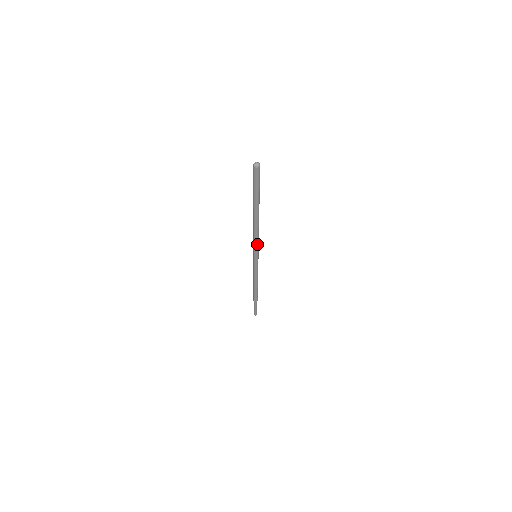
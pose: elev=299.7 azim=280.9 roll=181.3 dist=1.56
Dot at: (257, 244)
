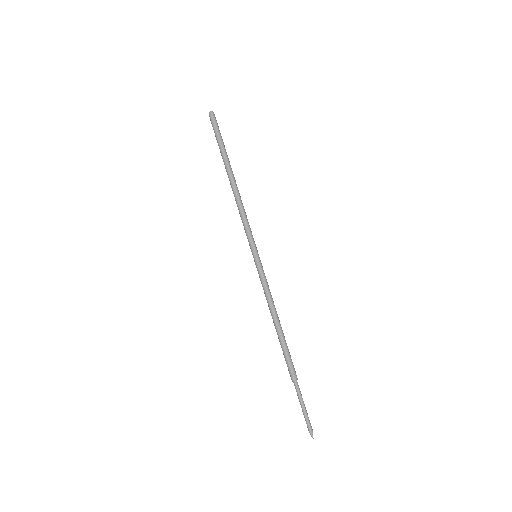
Dot at: (249, 227)
